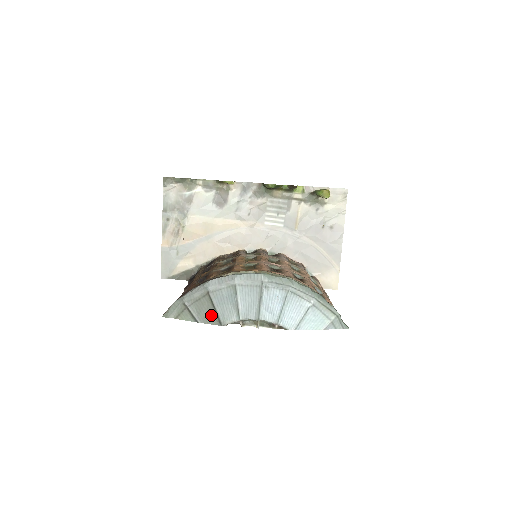
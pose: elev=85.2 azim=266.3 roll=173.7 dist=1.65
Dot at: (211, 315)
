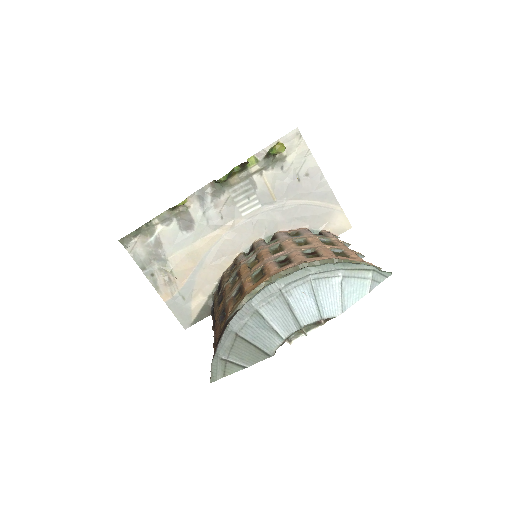
Dot at: (254, 353)
